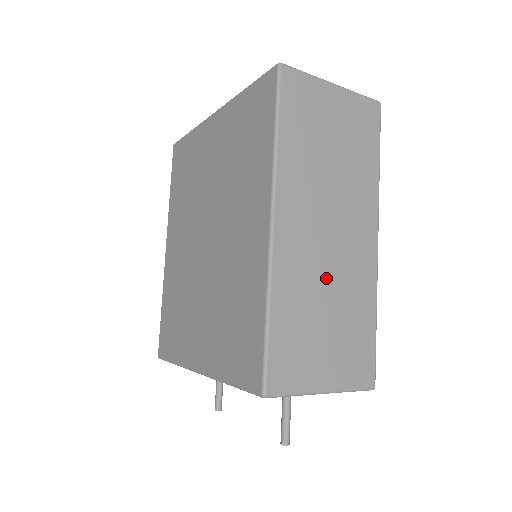
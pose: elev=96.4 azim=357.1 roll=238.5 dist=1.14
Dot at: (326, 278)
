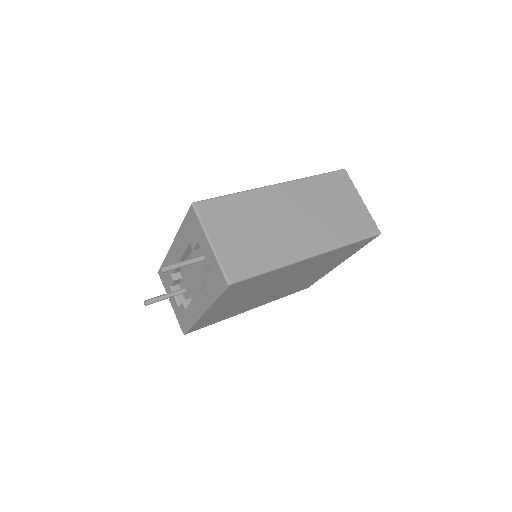
Dot at: (271, 224)
